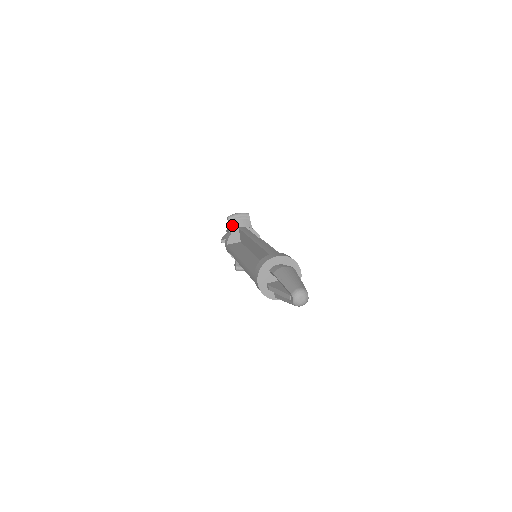
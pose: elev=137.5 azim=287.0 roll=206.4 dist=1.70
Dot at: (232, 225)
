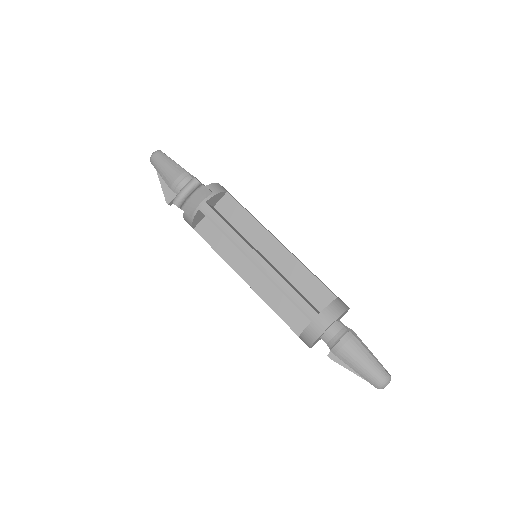
Dot at: (187, 209)
